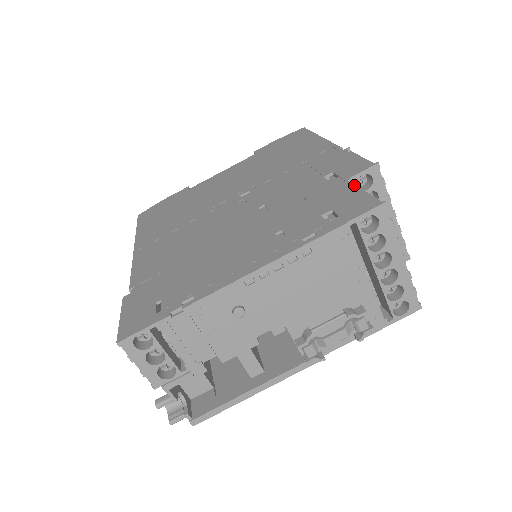
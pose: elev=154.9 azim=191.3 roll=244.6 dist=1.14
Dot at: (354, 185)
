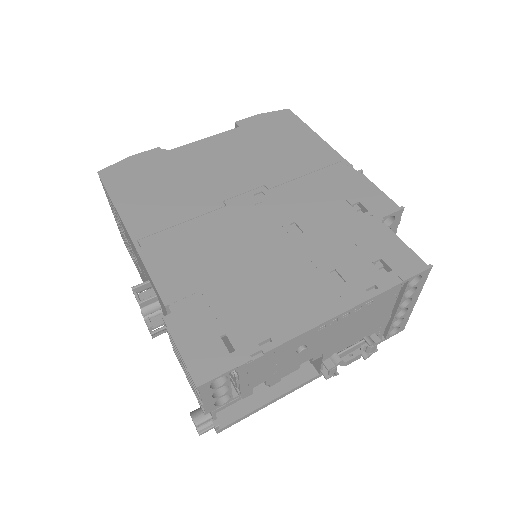
Dot at: (387, 227)
